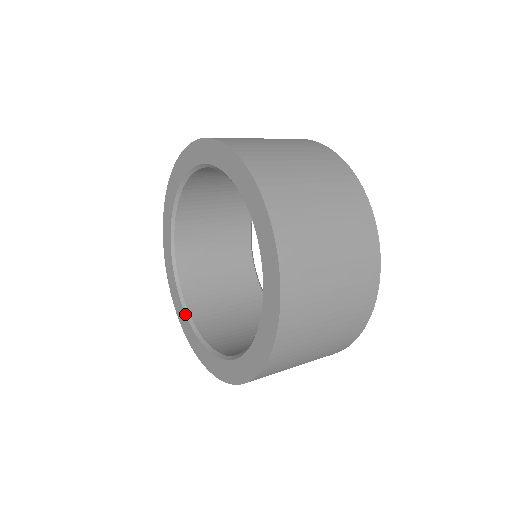
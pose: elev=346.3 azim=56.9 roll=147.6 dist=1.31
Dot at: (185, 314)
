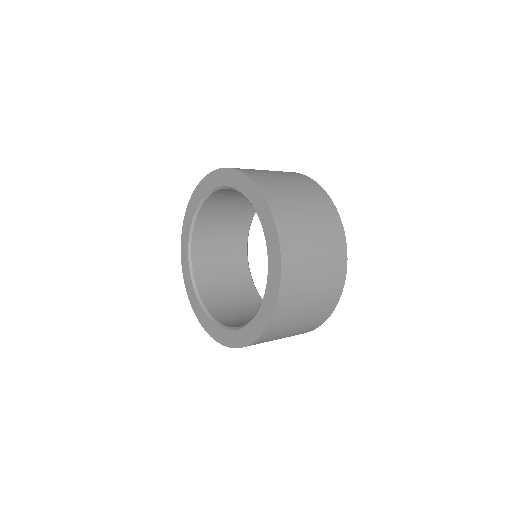
Dot at: (211, 320)
